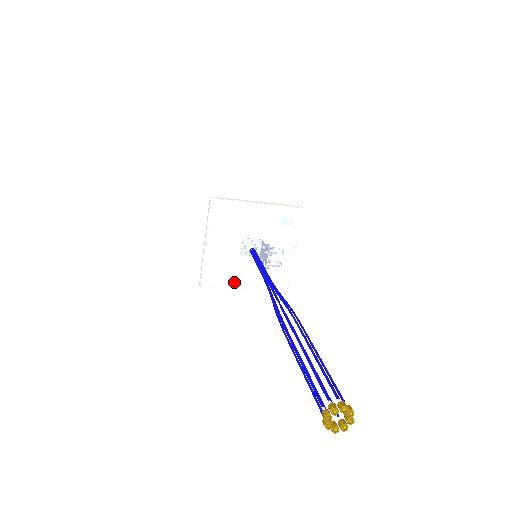
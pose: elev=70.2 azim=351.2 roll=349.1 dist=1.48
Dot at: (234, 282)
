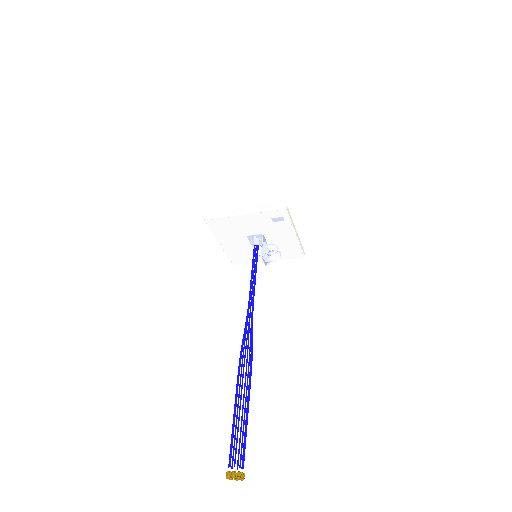
Dot at: occluded
